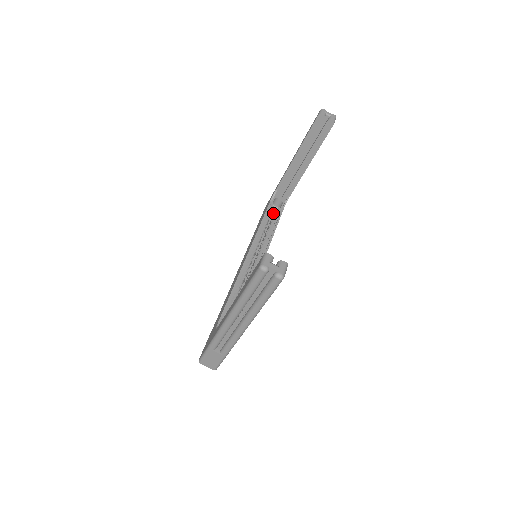
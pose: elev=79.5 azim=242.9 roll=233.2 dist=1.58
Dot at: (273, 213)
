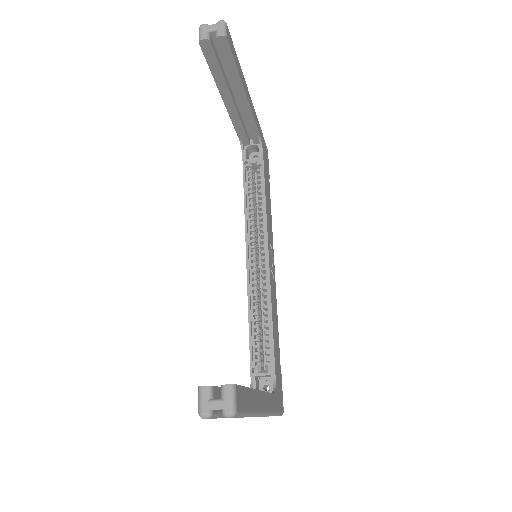
Dot at: occluded
